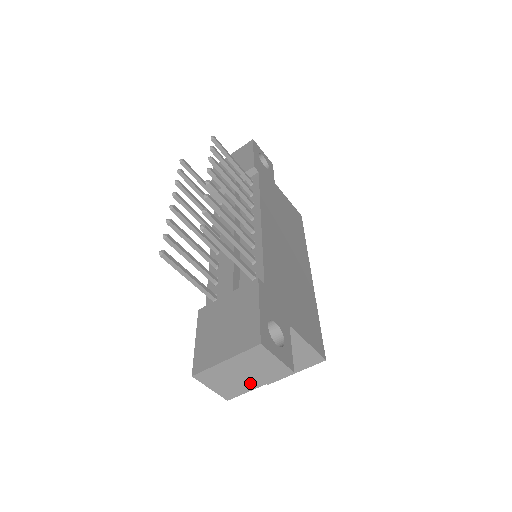
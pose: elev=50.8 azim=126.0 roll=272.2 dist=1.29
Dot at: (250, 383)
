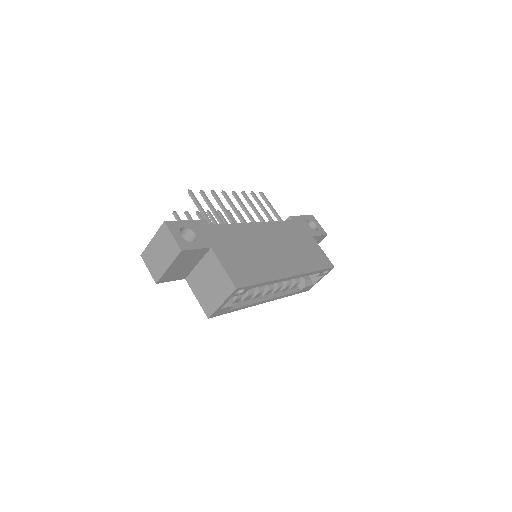
Dot at: (164, 263)
